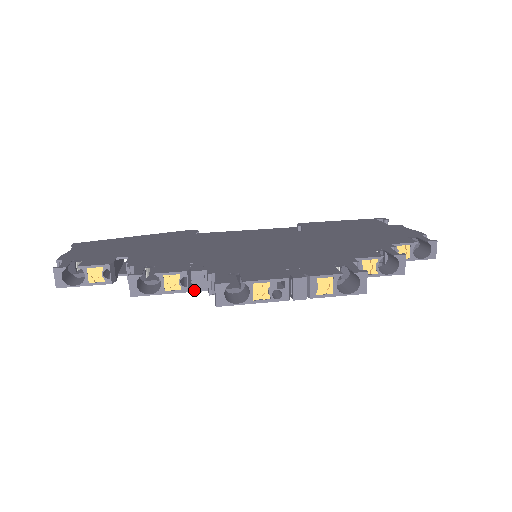
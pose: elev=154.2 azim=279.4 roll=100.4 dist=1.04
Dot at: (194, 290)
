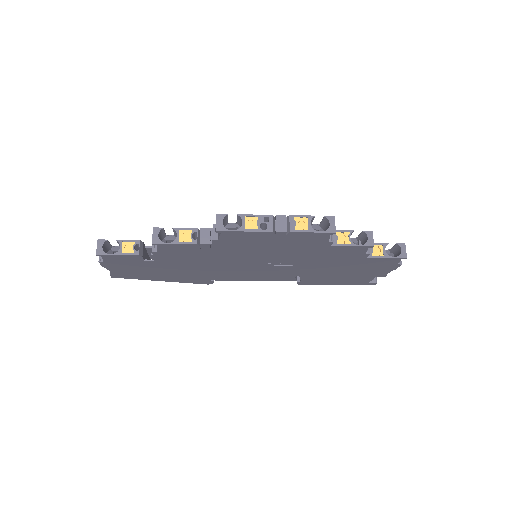
Dot at: (201, 242)
